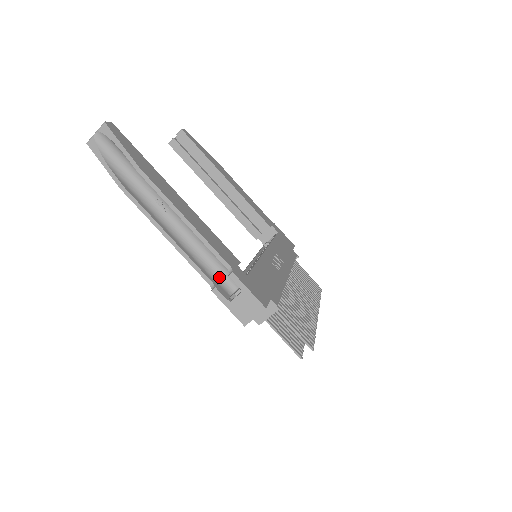
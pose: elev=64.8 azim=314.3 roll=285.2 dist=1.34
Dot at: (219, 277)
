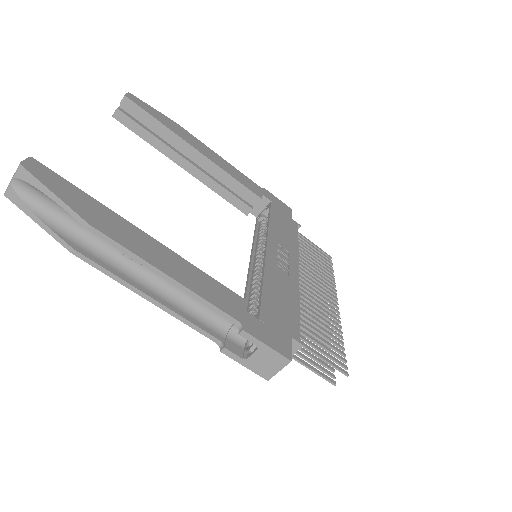
Dot at: (225, 327)
